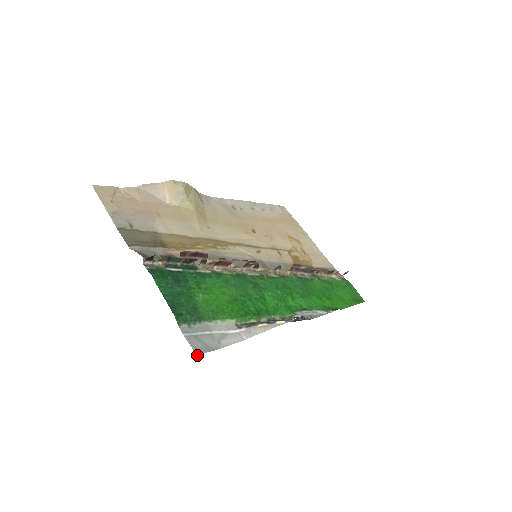
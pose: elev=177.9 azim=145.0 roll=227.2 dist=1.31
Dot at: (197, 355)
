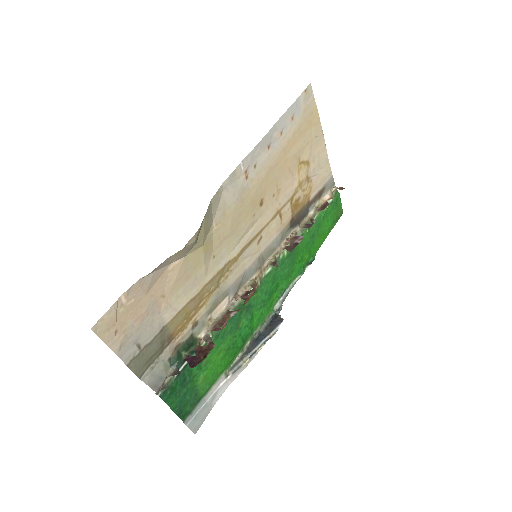
Dot at: occluded
